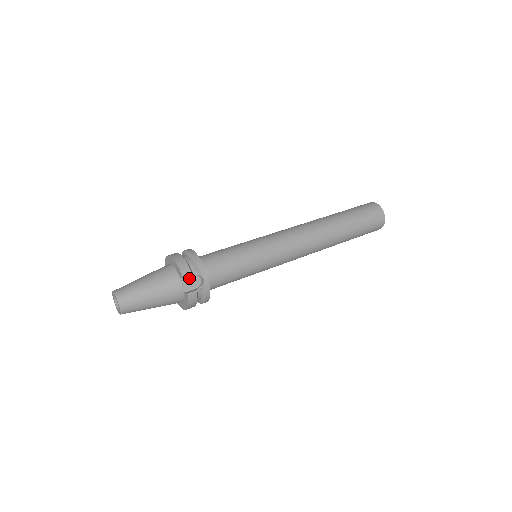
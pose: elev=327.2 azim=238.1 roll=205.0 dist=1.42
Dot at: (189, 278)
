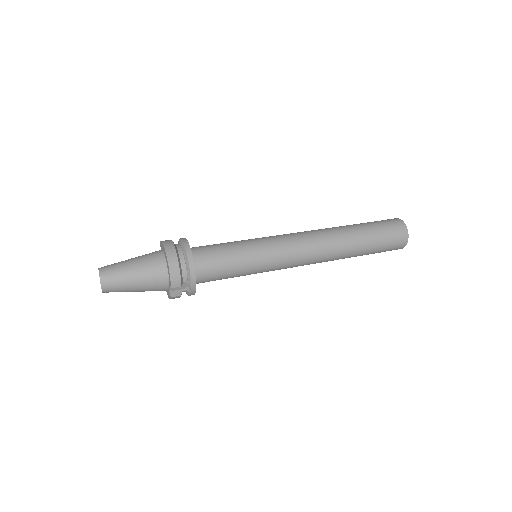
Dot at: occluded
